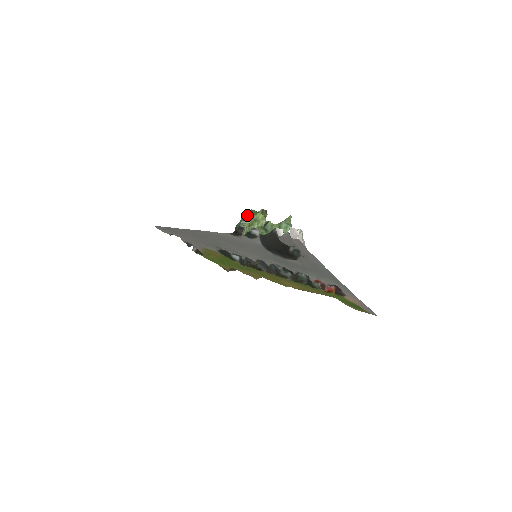
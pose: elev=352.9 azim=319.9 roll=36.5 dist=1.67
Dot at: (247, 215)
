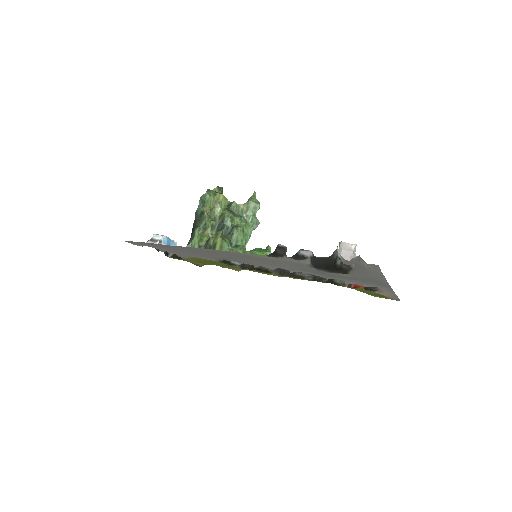
Dot at: (206, 197)
